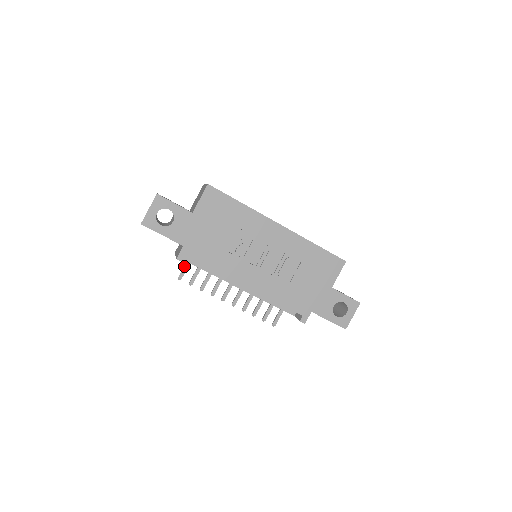
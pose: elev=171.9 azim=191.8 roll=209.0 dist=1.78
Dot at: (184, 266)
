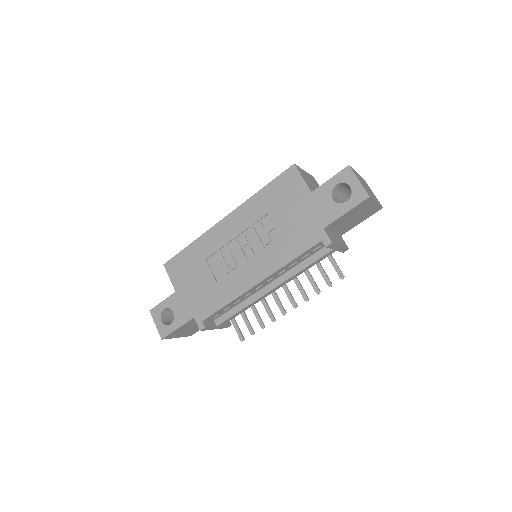
Dot at: occluded
